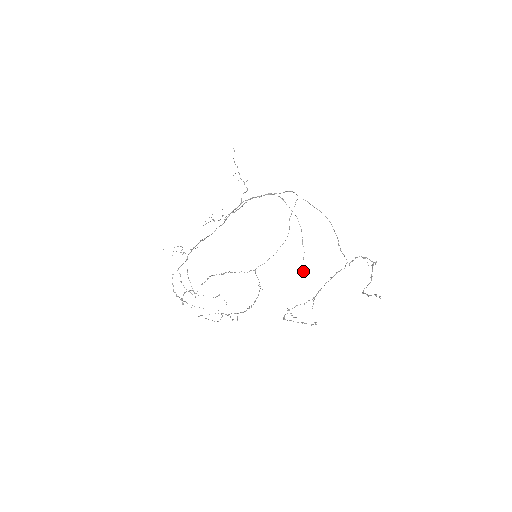
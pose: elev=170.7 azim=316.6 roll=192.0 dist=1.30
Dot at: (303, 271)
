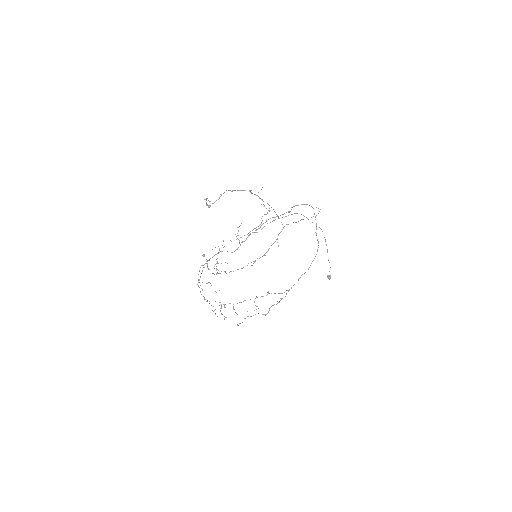
Dot at: (327, 277)
